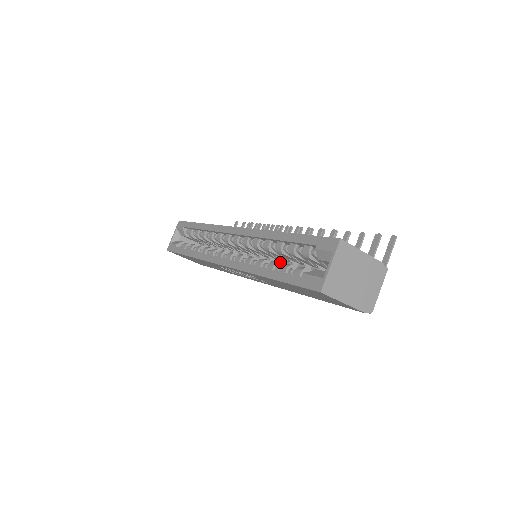
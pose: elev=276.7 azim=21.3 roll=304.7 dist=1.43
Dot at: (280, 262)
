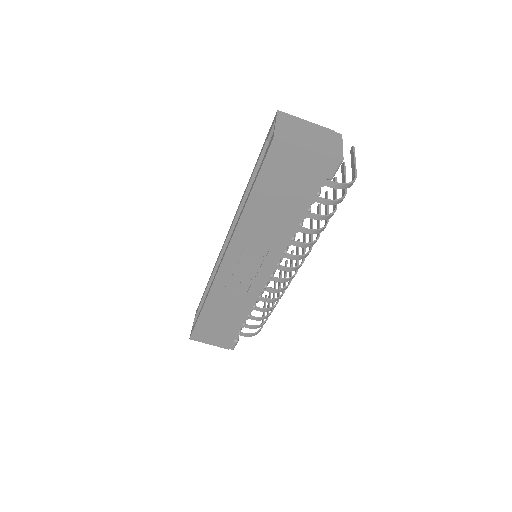
Dot at: occluded
